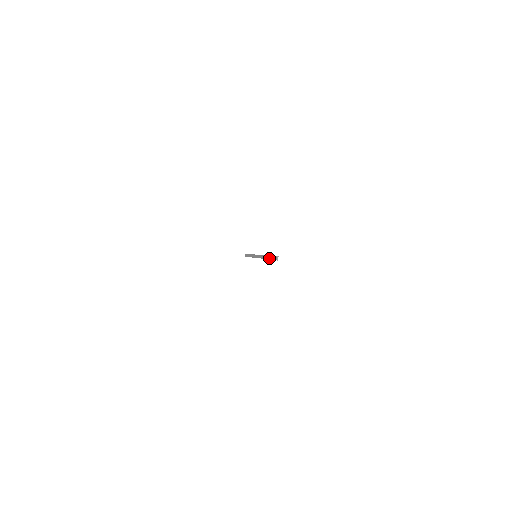
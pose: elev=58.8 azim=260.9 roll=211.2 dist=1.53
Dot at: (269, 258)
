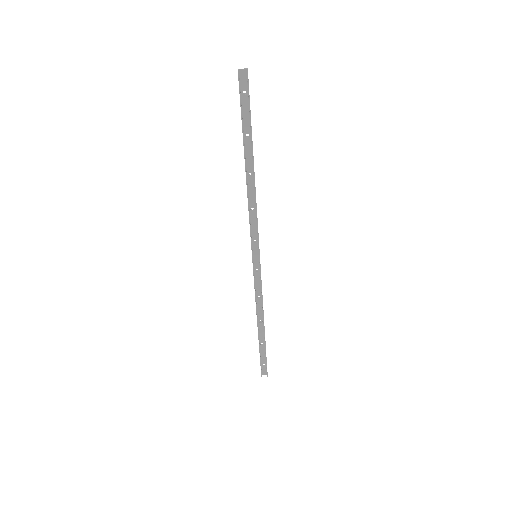
Dot at: (238, 70)
